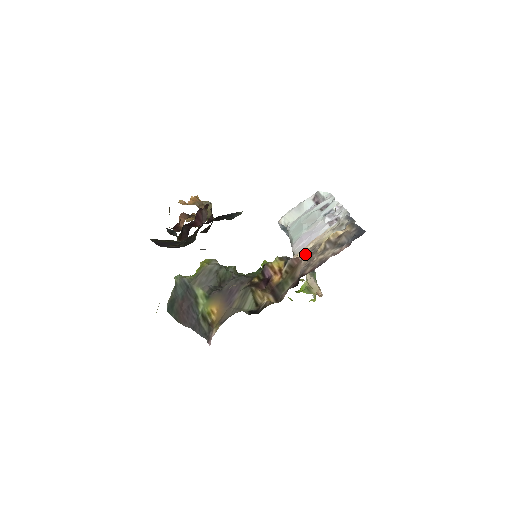
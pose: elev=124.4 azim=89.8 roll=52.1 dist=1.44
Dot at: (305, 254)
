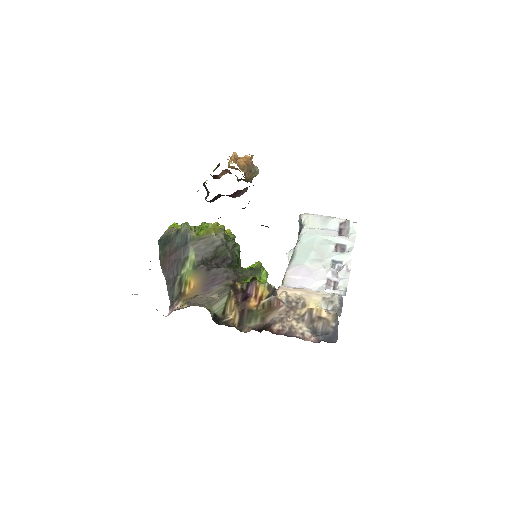
Dot at: (288, 299)
